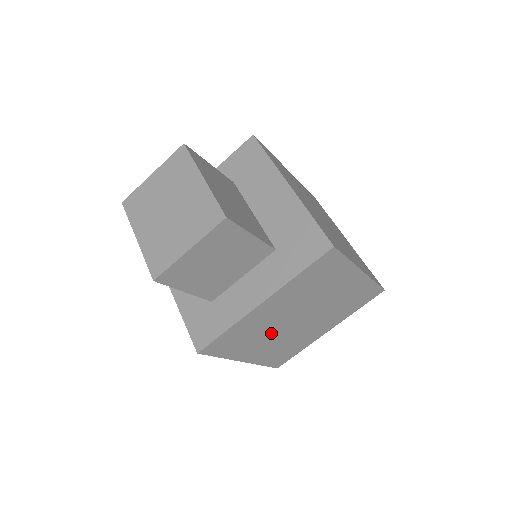
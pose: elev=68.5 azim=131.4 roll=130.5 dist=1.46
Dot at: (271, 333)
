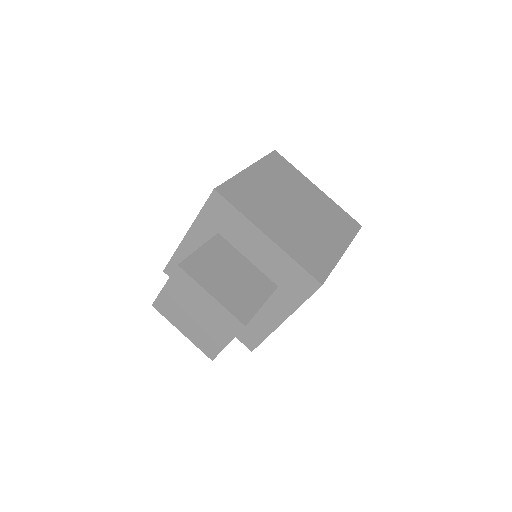
Dot at: occluded
